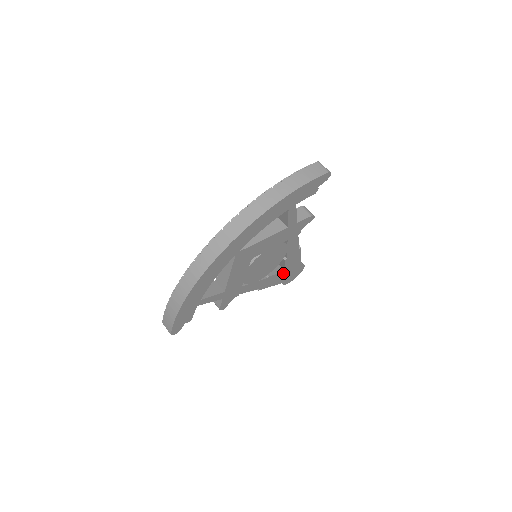
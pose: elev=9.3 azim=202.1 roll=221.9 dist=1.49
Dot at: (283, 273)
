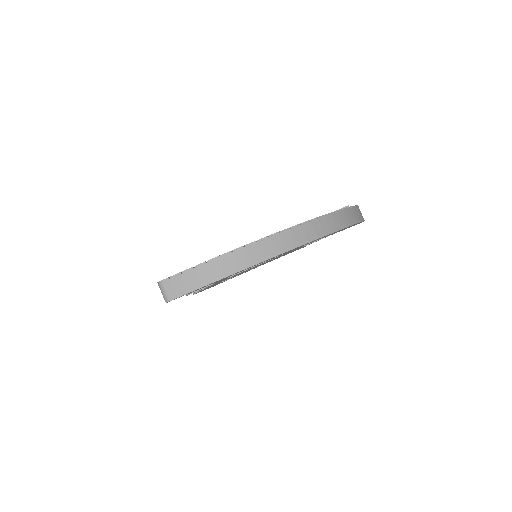
Dot at: occluded
